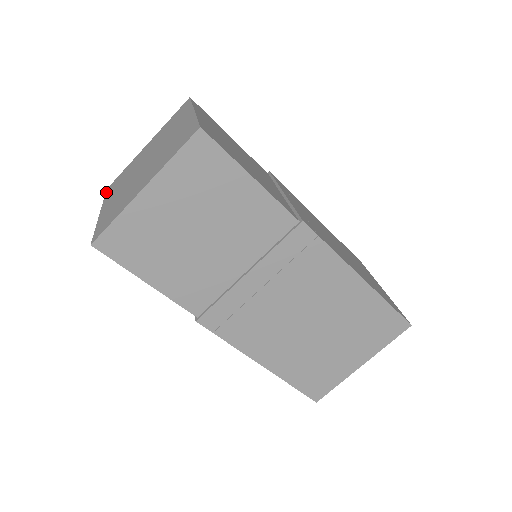
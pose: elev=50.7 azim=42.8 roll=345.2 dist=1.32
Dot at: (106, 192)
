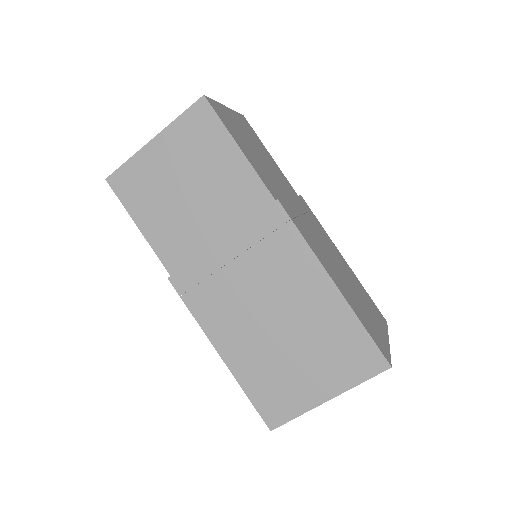
Dot at: (115, 170)
